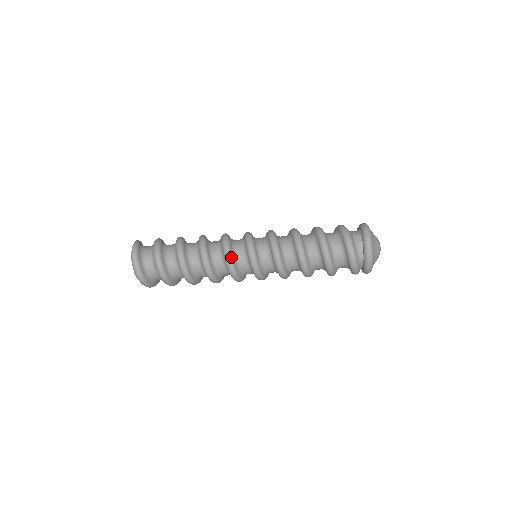
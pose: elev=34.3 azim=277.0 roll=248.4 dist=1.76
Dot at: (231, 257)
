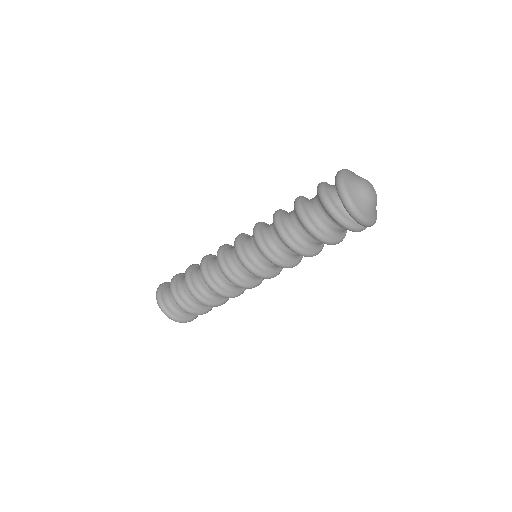
Dot at: (221, 254)
